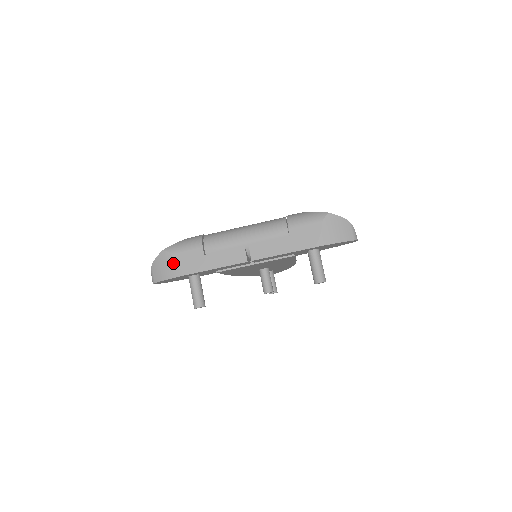
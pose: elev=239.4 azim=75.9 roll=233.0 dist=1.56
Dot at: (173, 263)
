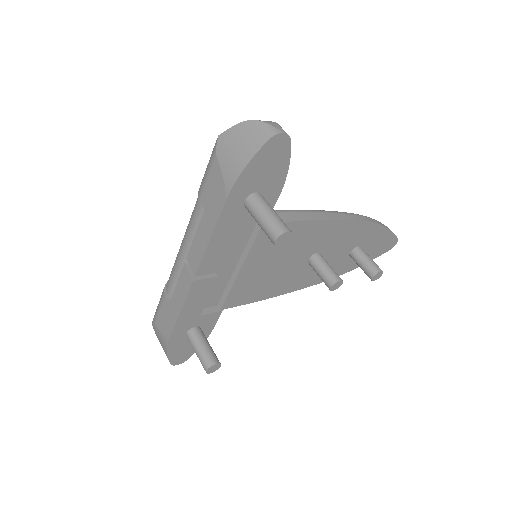
Dot at: (159, 333)
